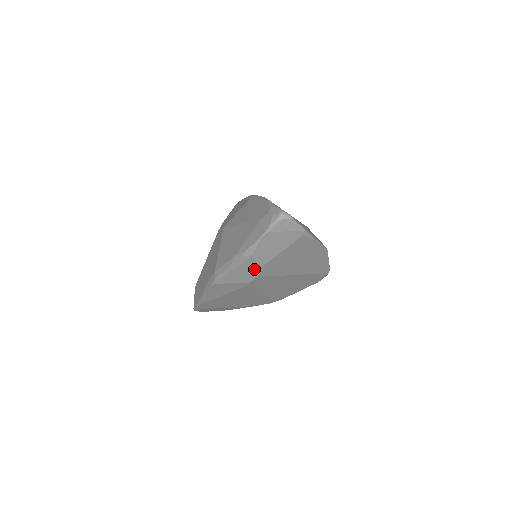
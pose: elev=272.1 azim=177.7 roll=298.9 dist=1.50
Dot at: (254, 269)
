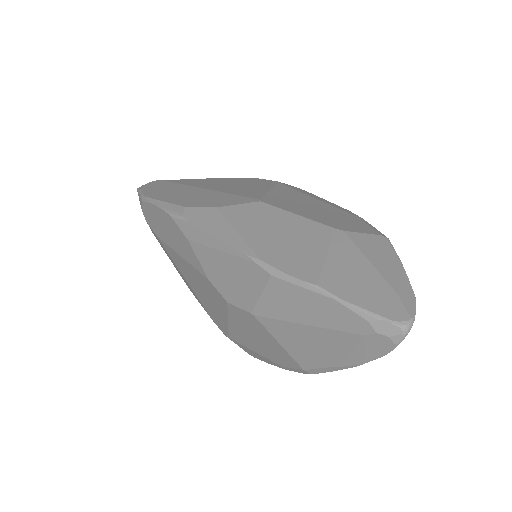
Dot at: occluded
